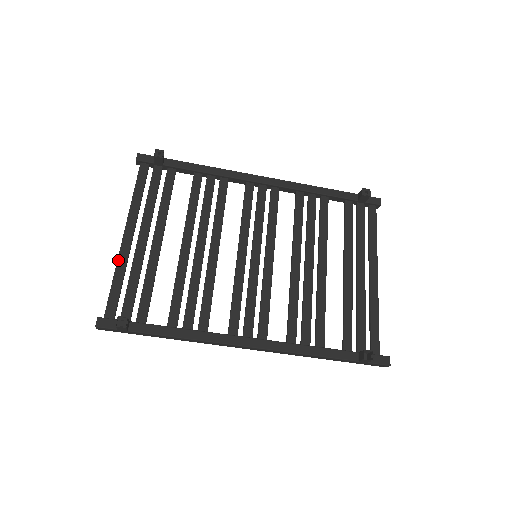
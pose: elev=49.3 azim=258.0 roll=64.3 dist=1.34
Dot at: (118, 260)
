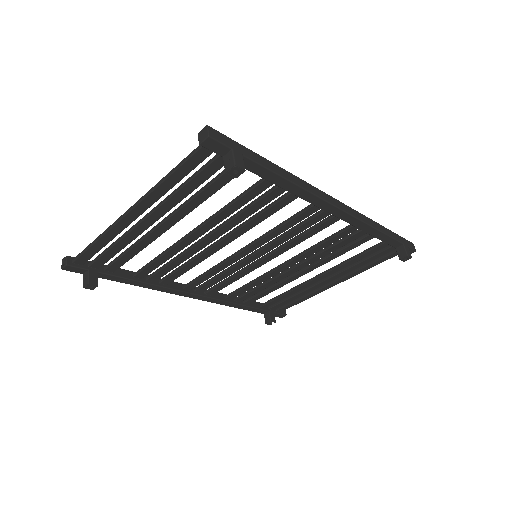
Dot at: (109, 231)
